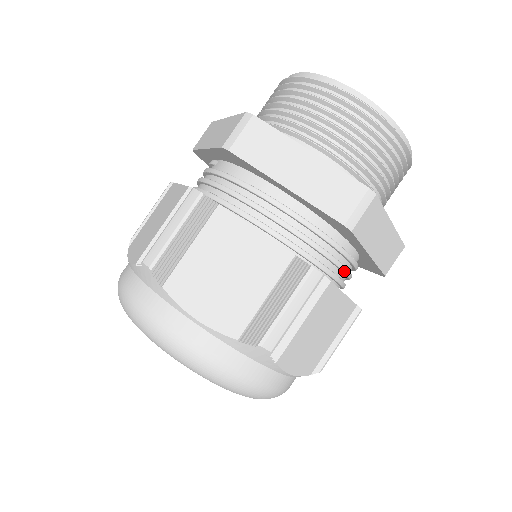
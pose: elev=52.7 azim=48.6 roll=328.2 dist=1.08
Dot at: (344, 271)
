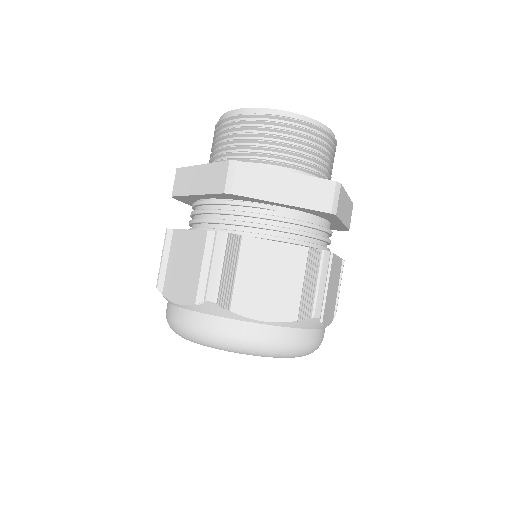
Dot at: occluded
